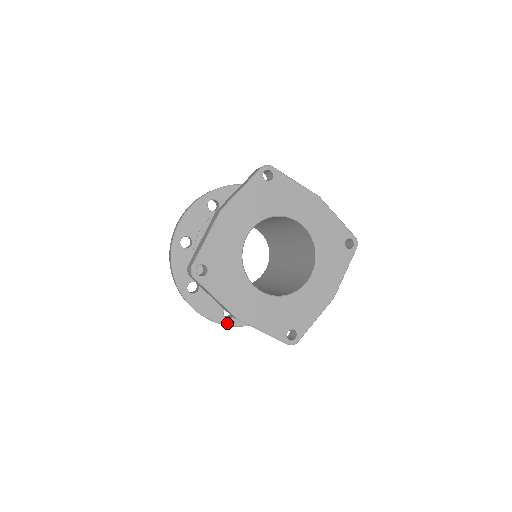
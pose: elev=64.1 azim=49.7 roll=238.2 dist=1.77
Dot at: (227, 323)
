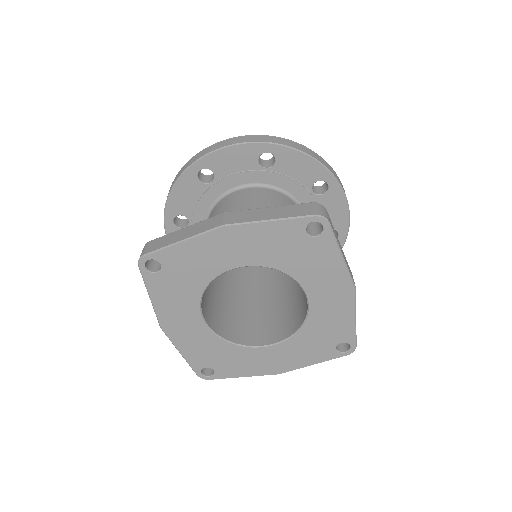
Dot at: occluded
